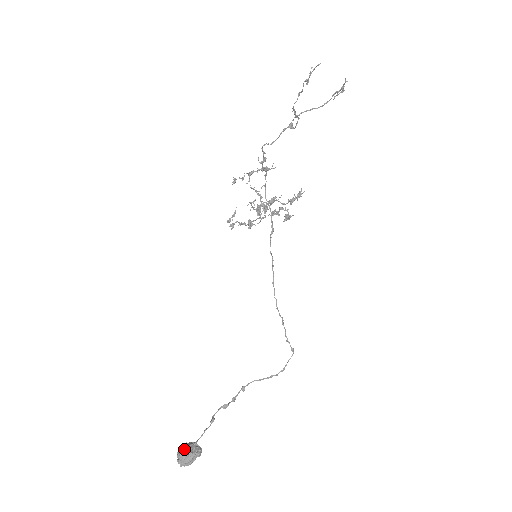
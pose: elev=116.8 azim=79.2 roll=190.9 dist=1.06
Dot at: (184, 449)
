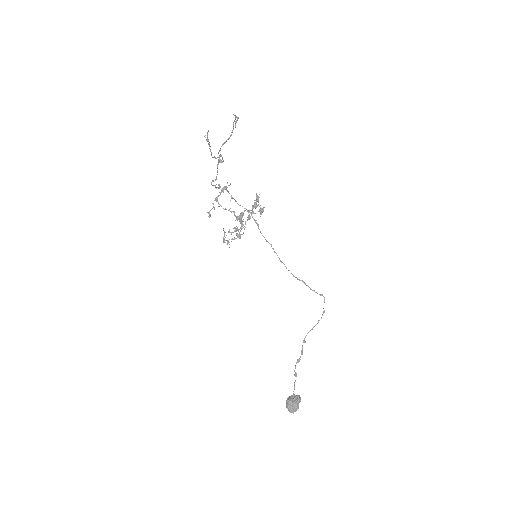
Dot at: (288, 403)
